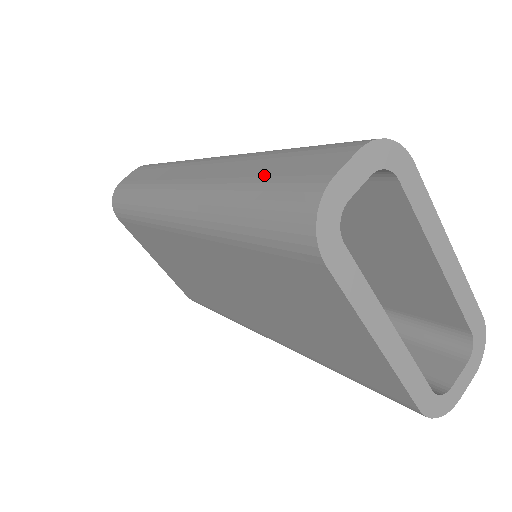
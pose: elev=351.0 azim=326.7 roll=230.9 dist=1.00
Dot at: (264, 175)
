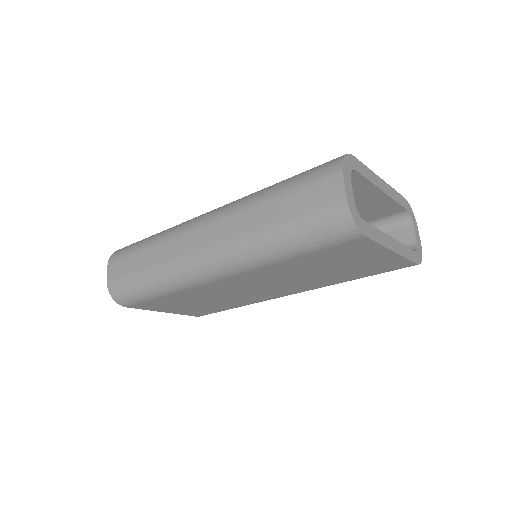
Dot at: (286, 215)
